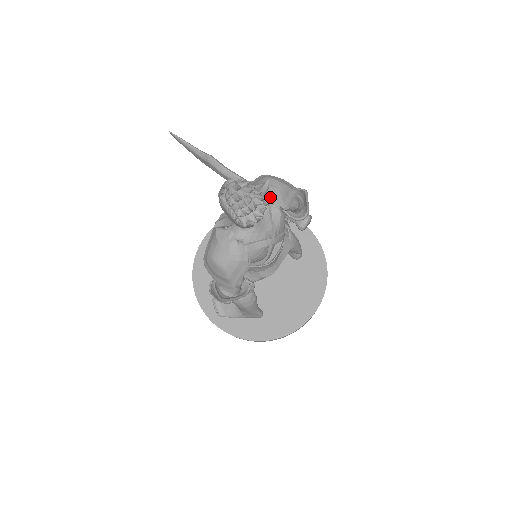
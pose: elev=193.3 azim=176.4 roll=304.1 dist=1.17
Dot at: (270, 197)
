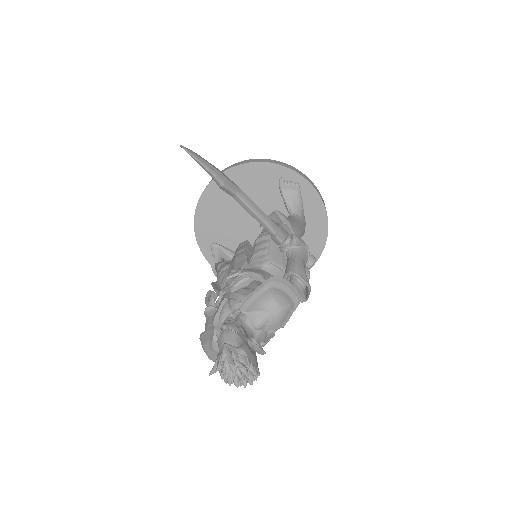
Dot at: (268, 326)
